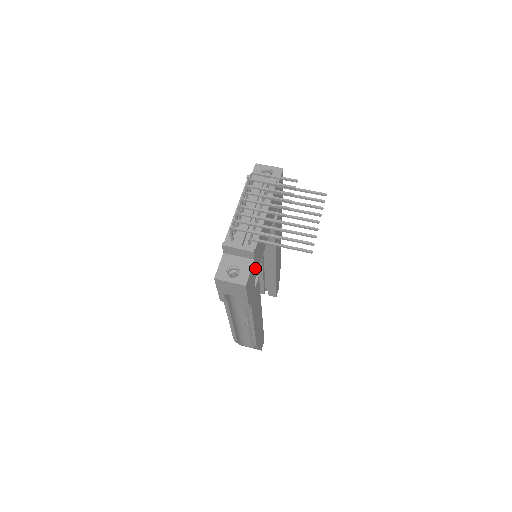
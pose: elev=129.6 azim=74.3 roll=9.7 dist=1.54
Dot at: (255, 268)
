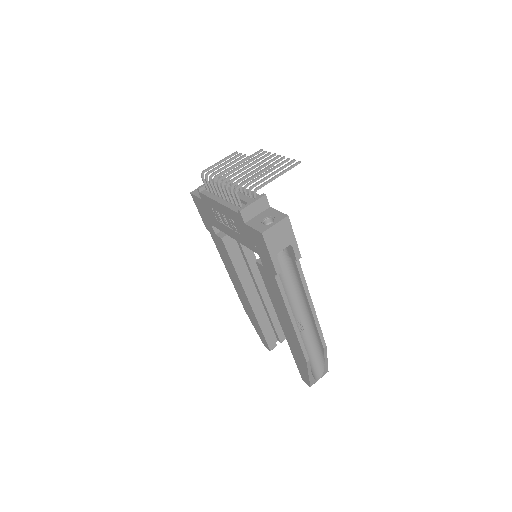
Dot at: occluded
